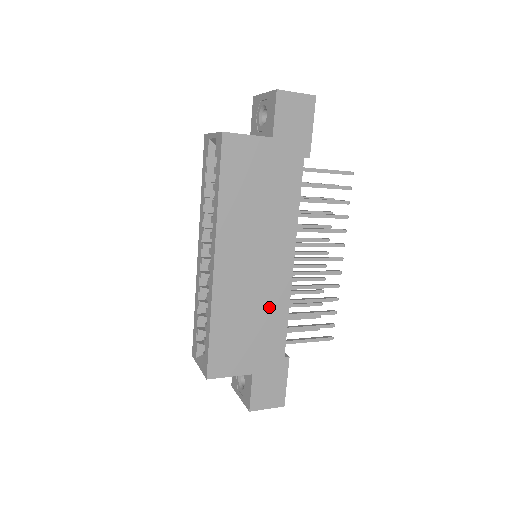
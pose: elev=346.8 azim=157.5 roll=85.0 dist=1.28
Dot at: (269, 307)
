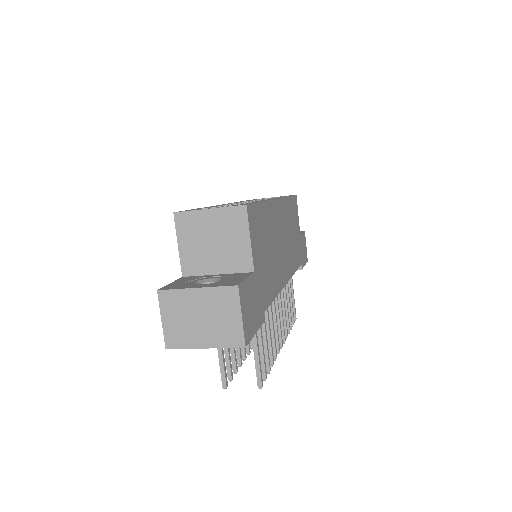
Dot at: (275, 270)
